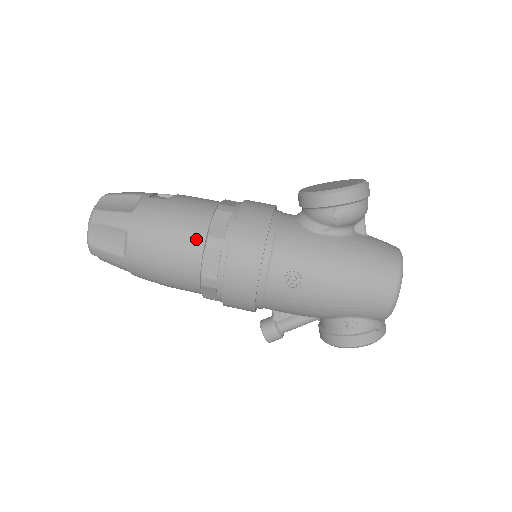
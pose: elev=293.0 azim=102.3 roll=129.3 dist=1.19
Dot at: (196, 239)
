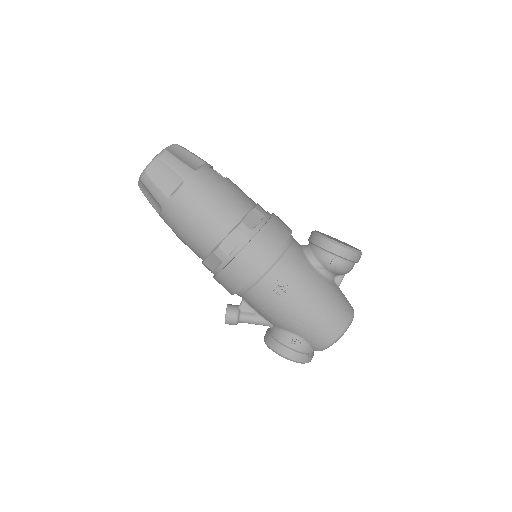
Dot at: (232, 218)
